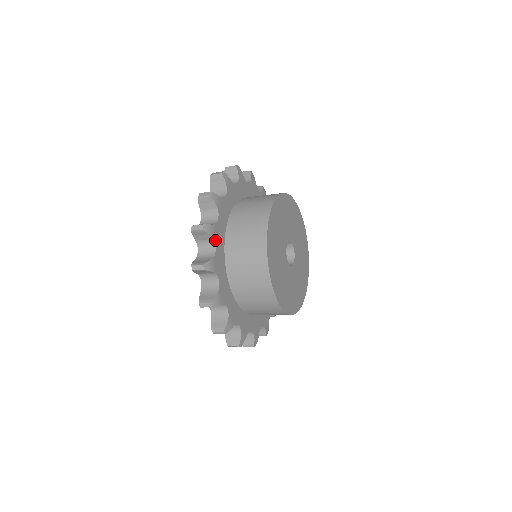
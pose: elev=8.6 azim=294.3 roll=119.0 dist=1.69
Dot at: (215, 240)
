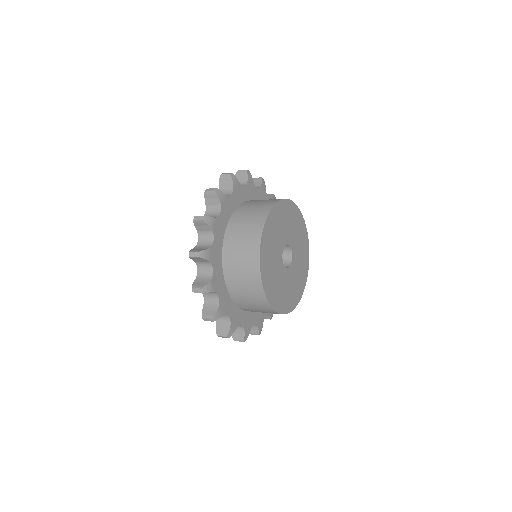
Dot at: (214, 232)
